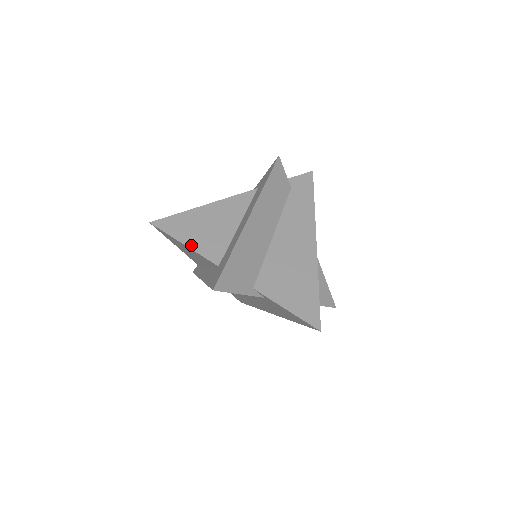
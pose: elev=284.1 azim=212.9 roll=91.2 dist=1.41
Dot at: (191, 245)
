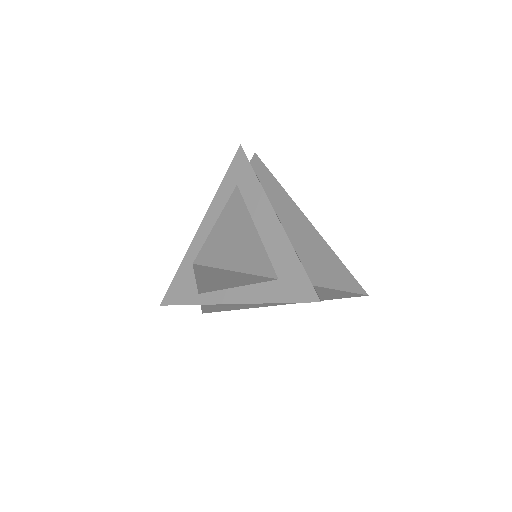
Dot at: (244, 269)
